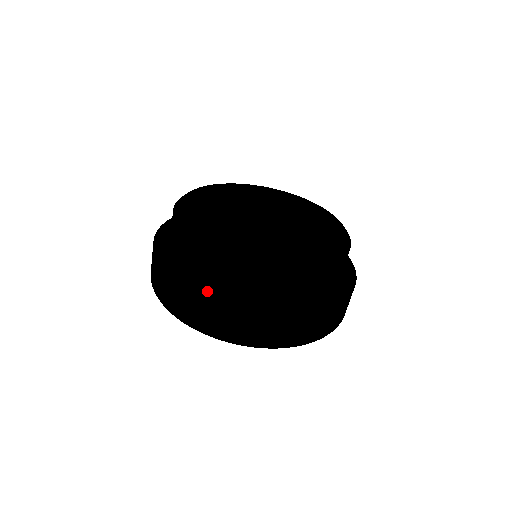
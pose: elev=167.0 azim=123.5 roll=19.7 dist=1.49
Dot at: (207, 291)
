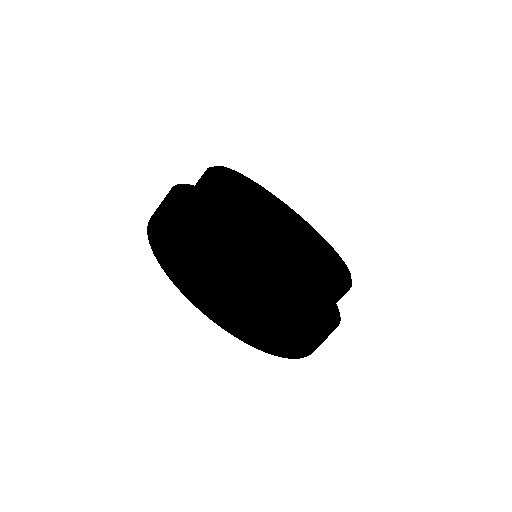
Dot at: (280, 308)
